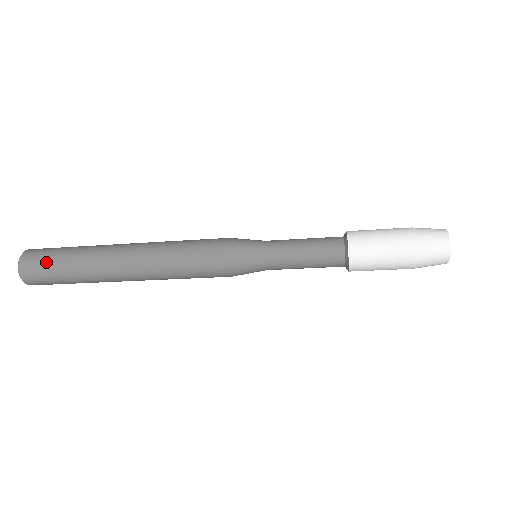
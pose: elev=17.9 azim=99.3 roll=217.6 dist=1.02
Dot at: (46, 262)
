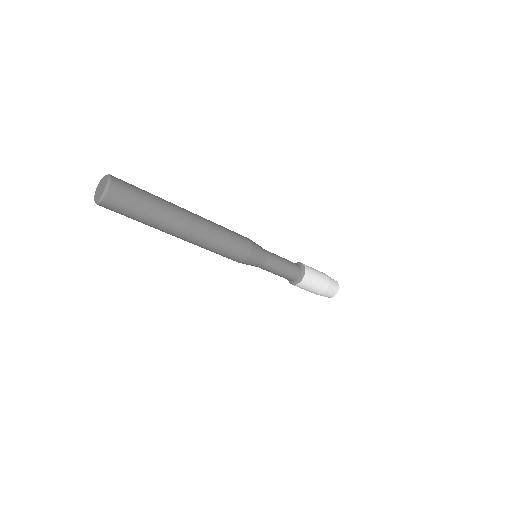
Dot at: (134, 197)
